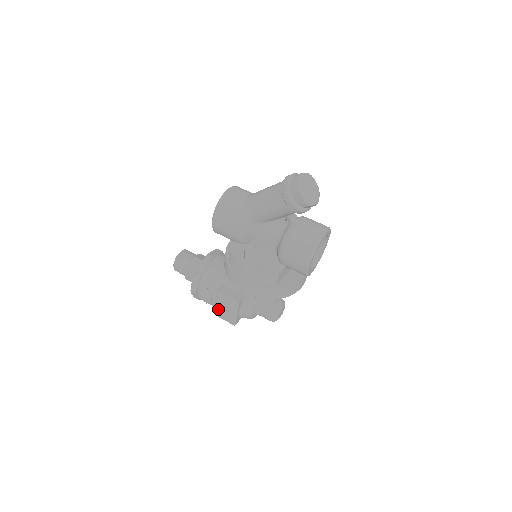
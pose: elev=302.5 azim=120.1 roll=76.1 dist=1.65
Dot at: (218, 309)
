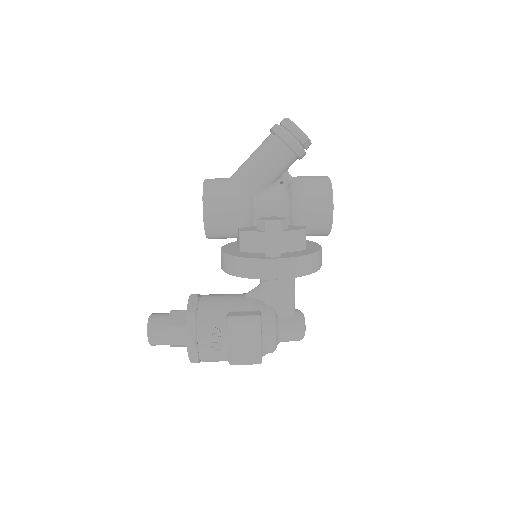
Dot at: (233, 350)
